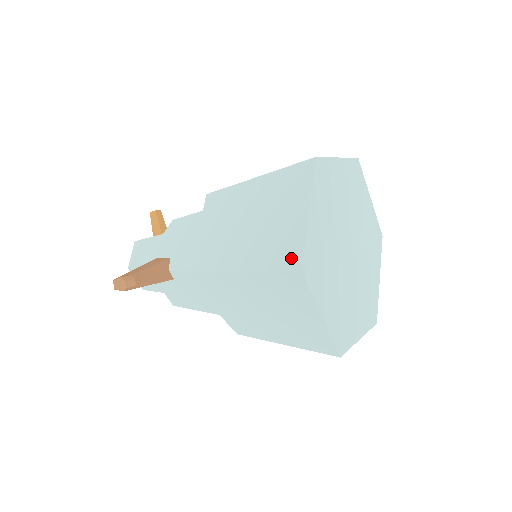
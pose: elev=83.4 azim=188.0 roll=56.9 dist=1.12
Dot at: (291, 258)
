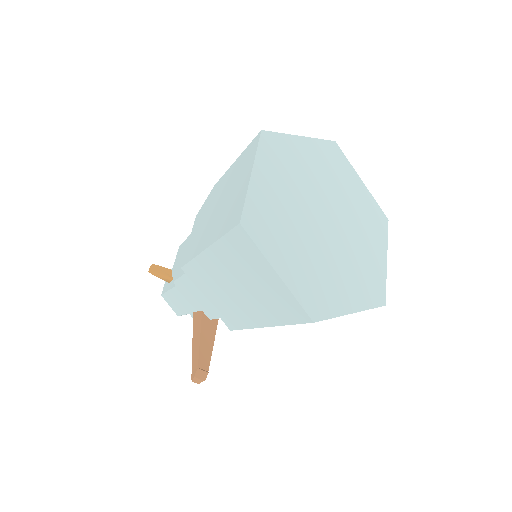
Dot at: (296, 314)
